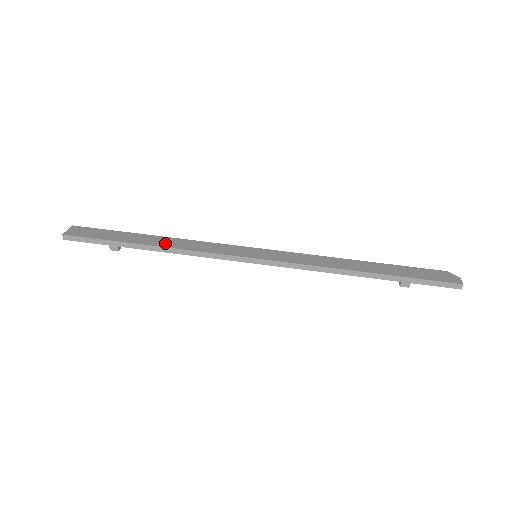
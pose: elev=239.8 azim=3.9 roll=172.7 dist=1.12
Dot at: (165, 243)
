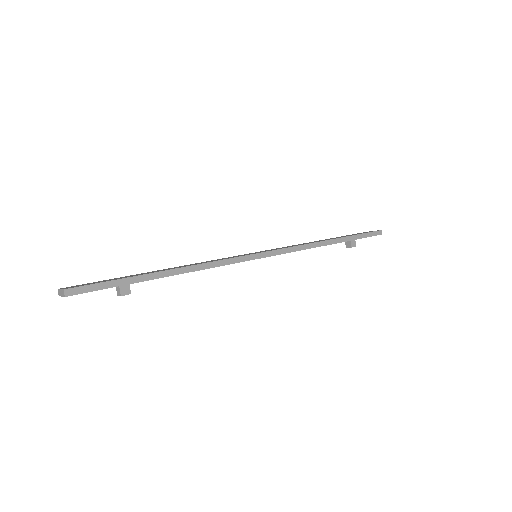
Dot at: (179, 267)
